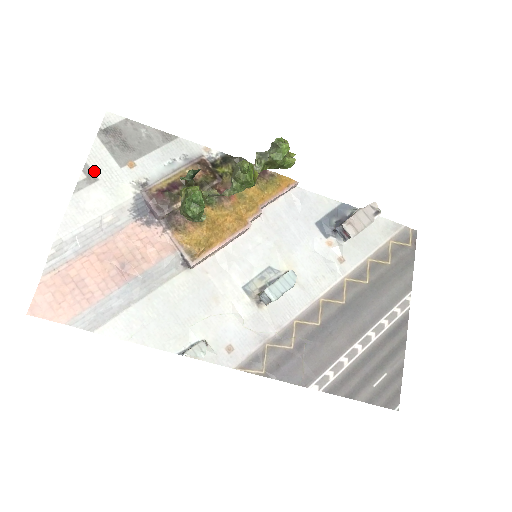
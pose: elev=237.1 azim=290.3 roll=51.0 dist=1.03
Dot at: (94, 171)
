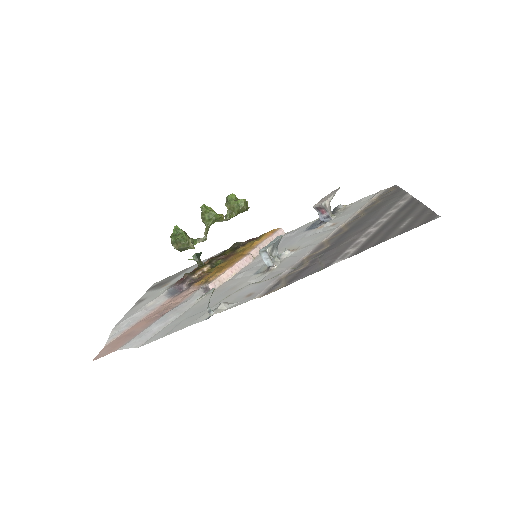
Dot at: (143, 299)
